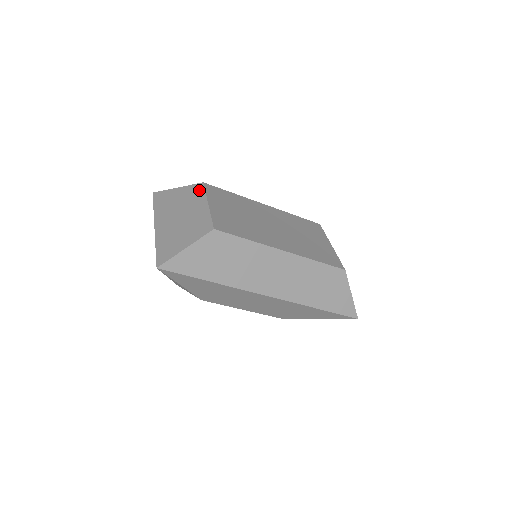
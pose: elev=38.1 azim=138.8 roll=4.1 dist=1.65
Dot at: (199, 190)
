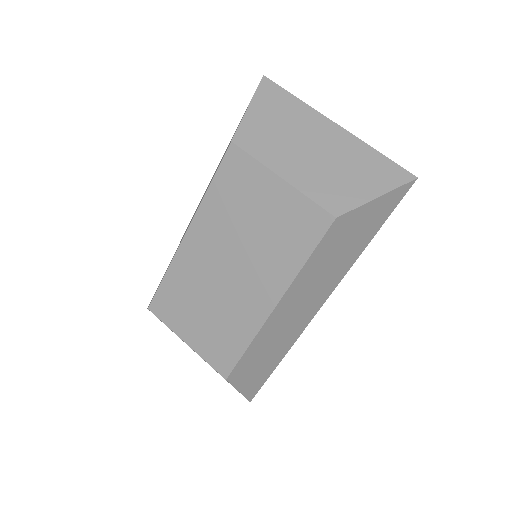
Dot at: occluded
